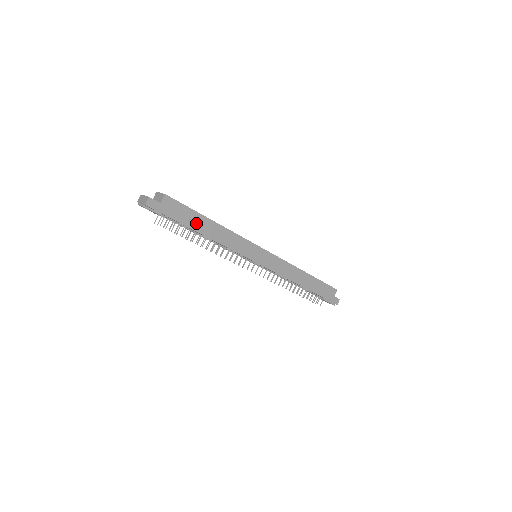
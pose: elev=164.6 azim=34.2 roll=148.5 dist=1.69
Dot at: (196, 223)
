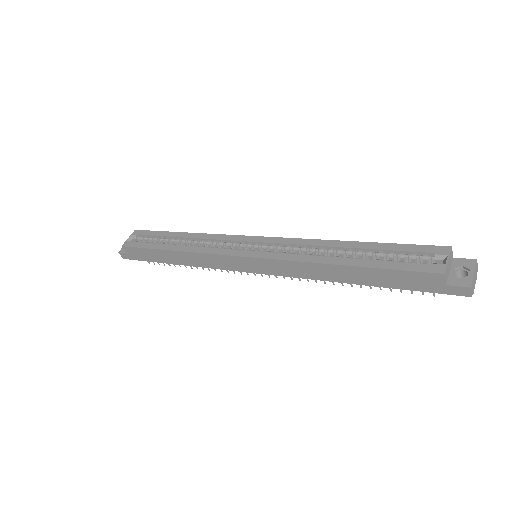
Dot at: (161, 257)
